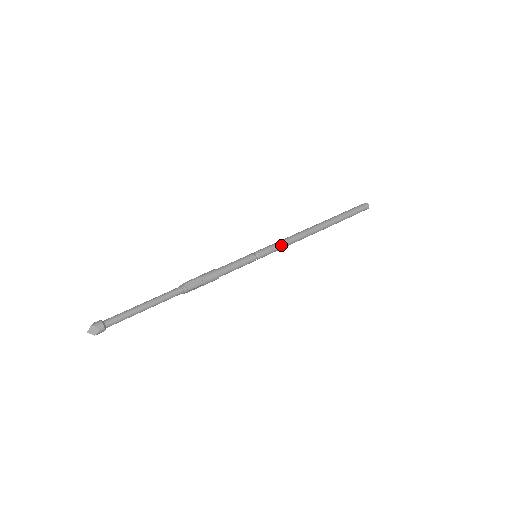
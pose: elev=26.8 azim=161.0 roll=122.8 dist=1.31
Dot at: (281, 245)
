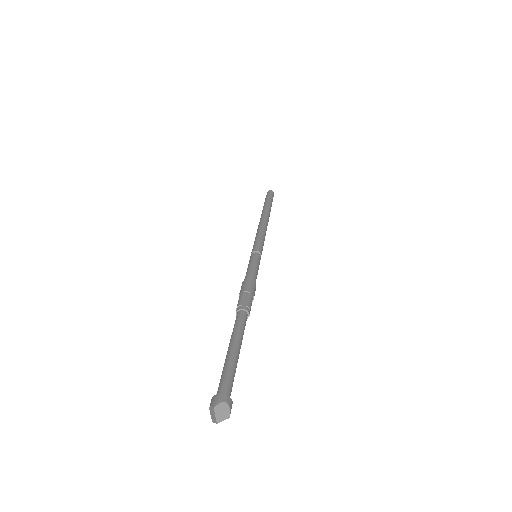
Dot at: (261, 237)
